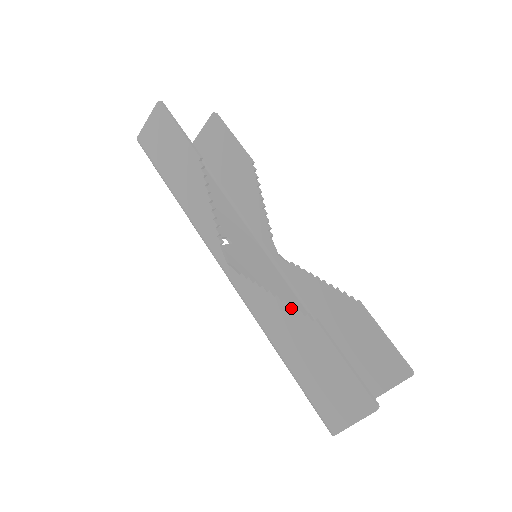
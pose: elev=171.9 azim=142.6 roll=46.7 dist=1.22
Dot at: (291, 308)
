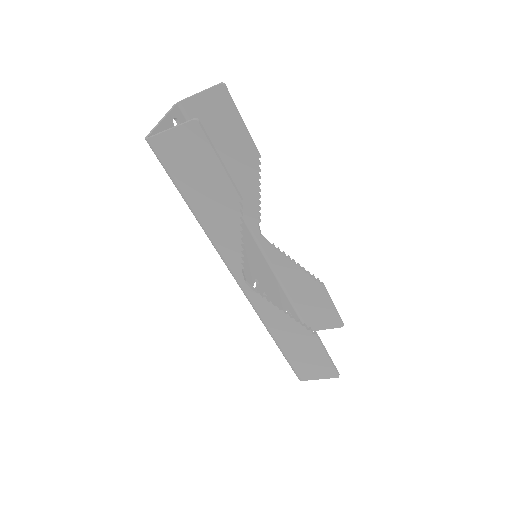
Dot at: (298, 324)
